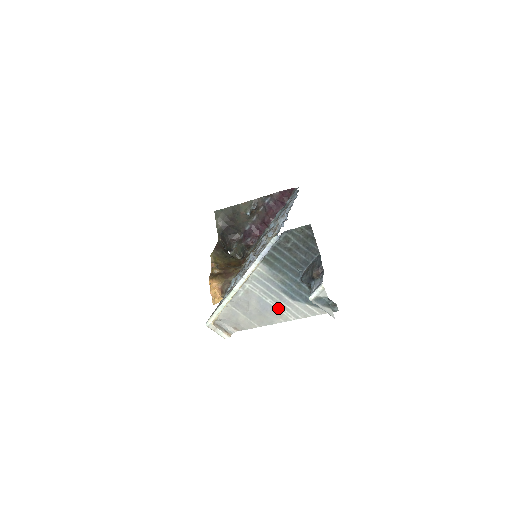
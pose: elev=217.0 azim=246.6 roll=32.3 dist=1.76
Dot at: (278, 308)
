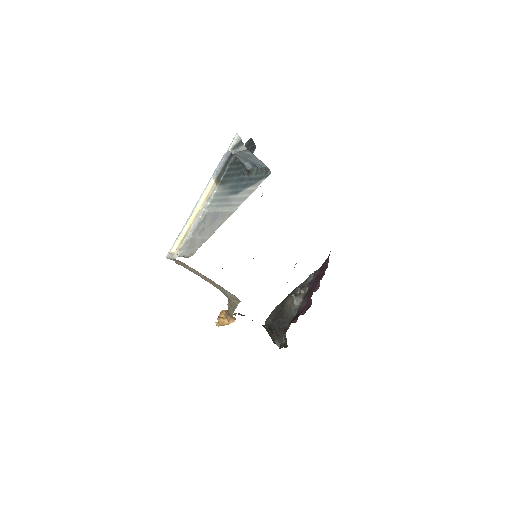
Dot at: (226, 210)
